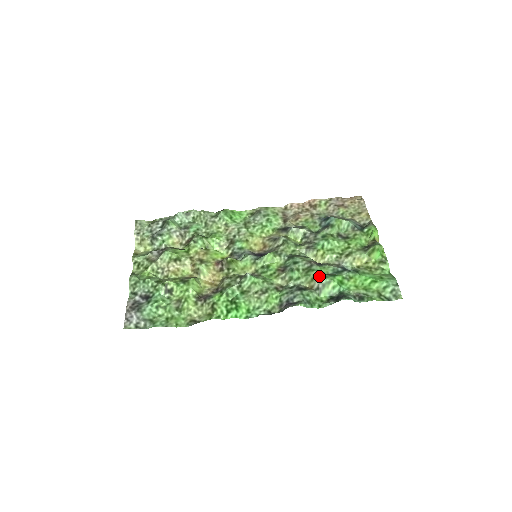
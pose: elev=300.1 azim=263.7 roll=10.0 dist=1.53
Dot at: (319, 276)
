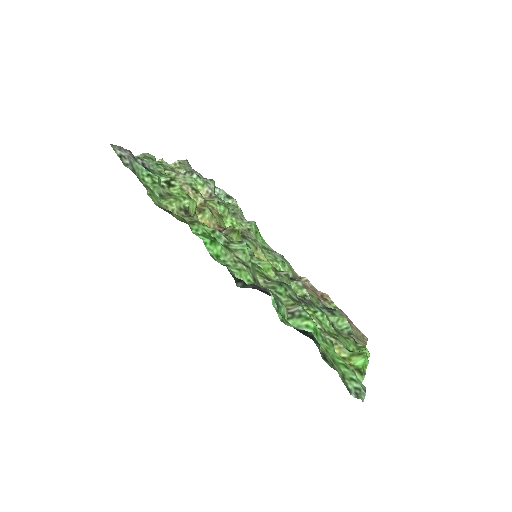
Dot at: occluded
